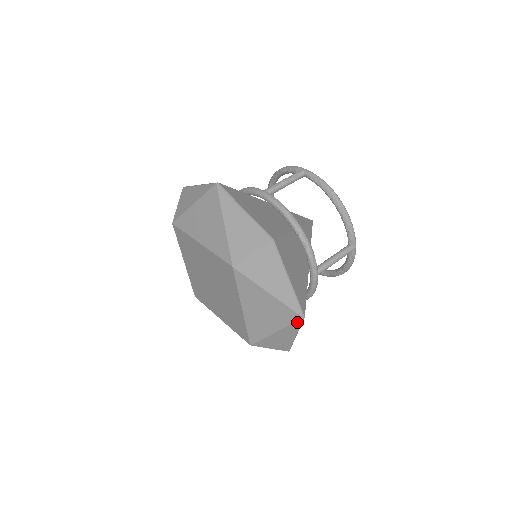
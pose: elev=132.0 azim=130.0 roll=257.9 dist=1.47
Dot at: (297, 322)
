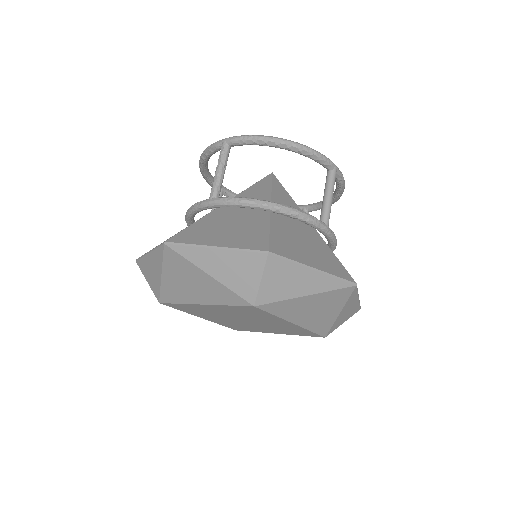
Dot at: (353, 292)
